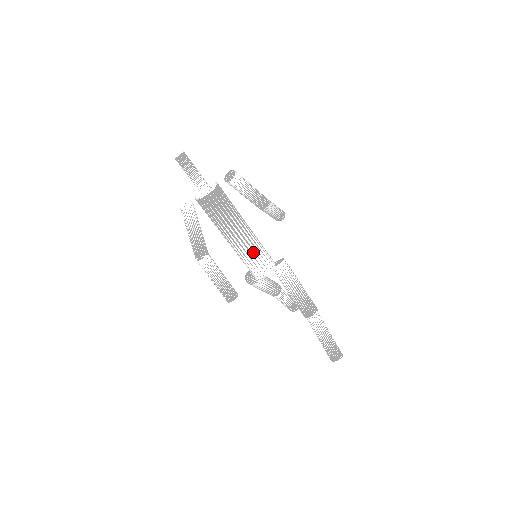
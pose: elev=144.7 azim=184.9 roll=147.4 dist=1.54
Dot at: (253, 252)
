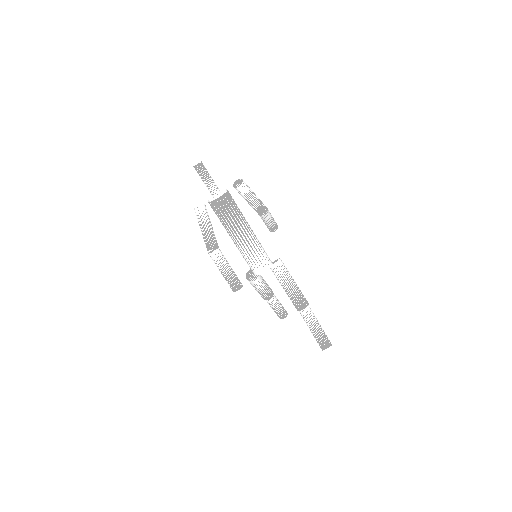
Dot at: (255, 250)
